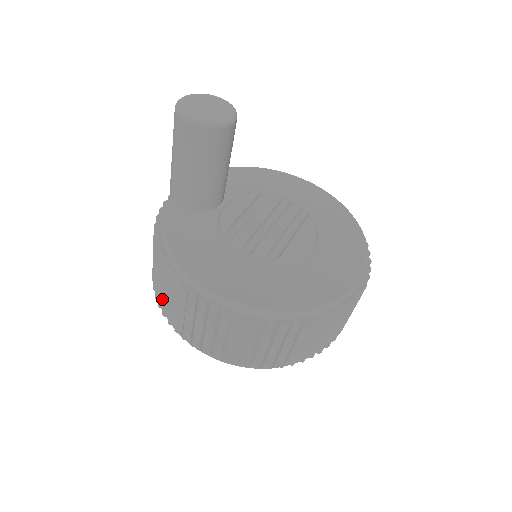
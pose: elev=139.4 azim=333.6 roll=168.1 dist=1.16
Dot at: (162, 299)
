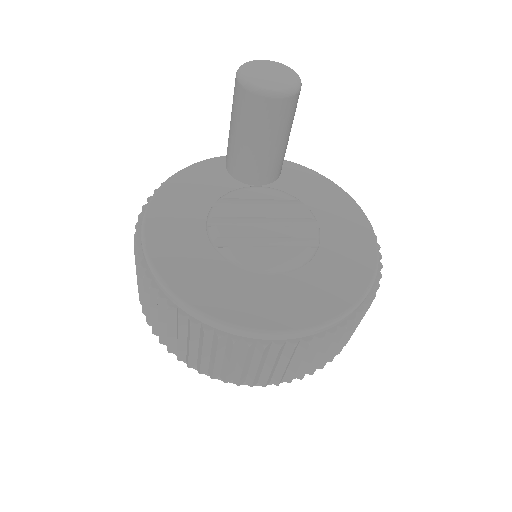
Dot at: occluded
